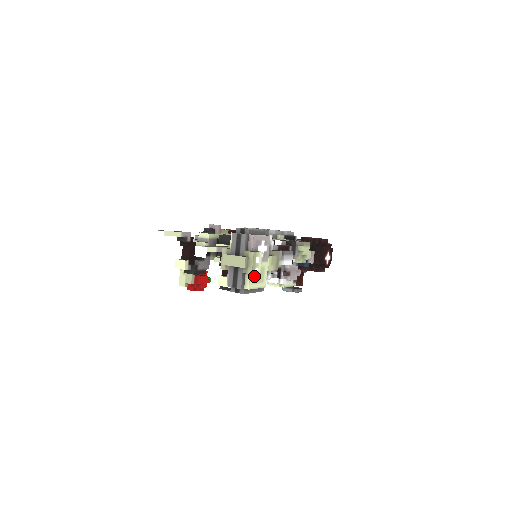
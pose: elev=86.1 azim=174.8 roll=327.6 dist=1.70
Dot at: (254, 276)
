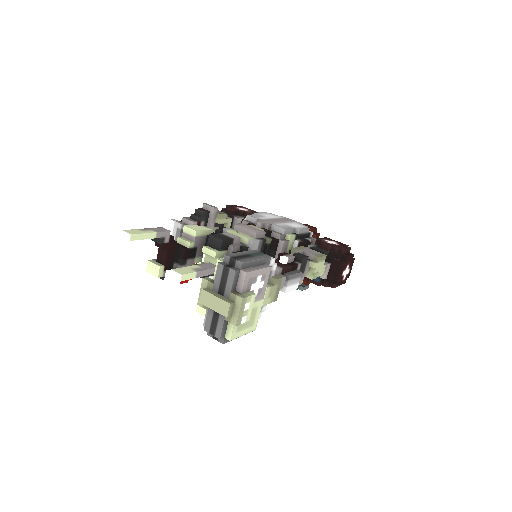
Dot at: occluded
